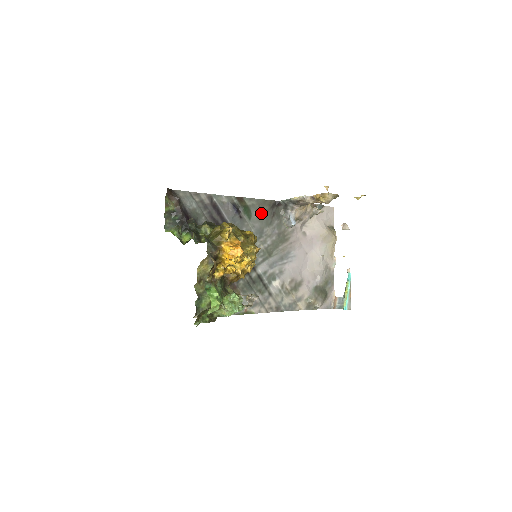
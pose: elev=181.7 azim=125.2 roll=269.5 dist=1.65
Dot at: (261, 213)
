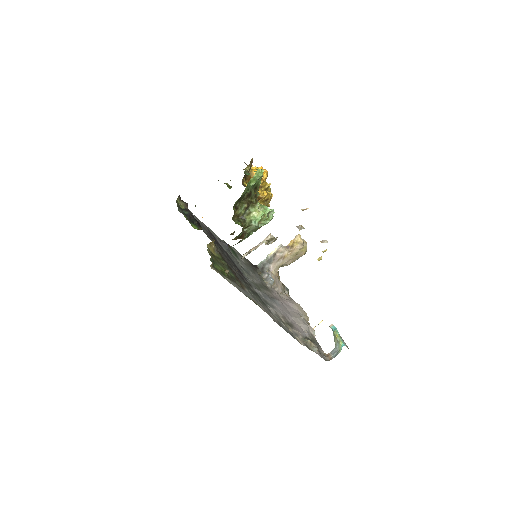
Dot at: (245, 262)
